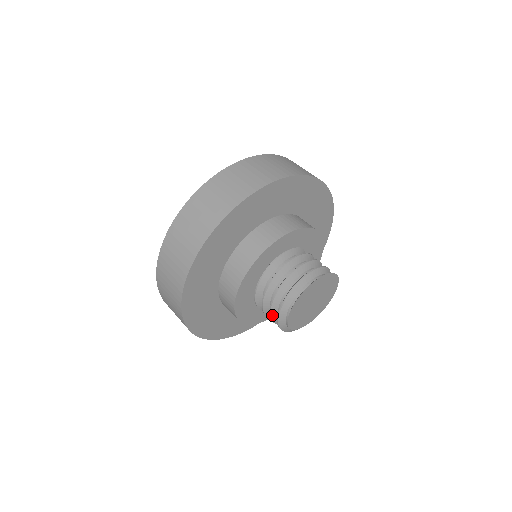
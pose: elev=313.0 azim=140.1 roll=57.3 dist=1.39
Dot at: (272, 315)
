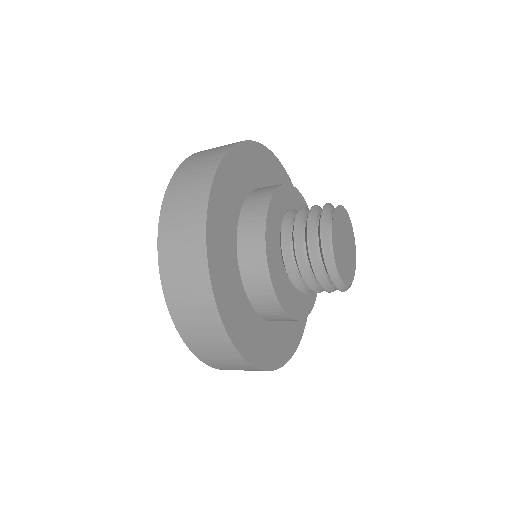
Dot at: (310, 237)
